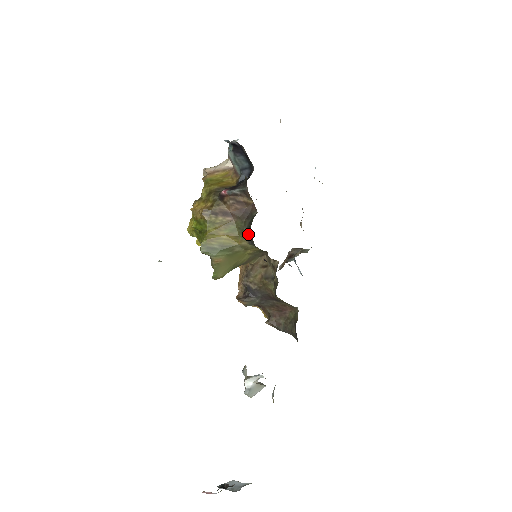
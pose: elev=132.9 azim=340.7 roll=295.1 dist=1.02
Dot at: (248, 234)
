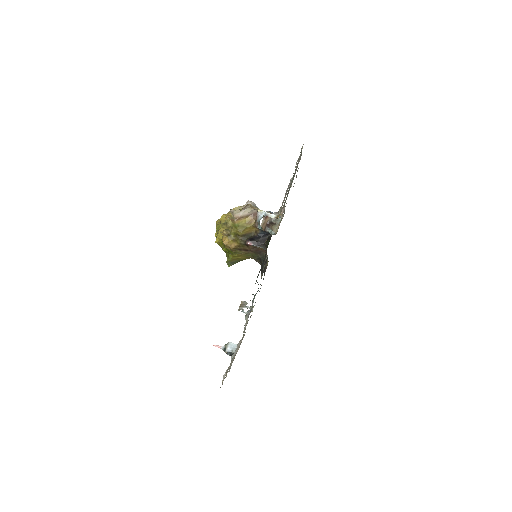
Dot at: occluded
